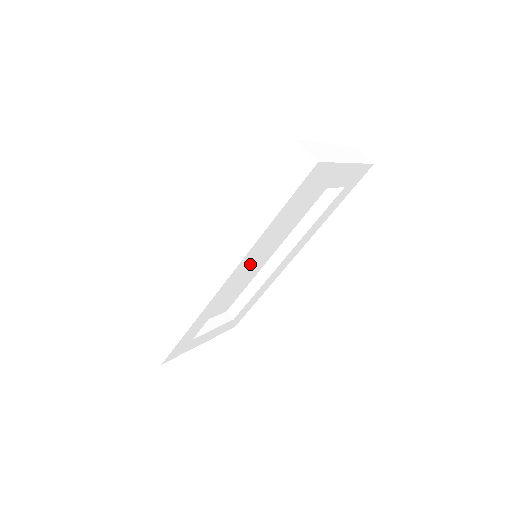
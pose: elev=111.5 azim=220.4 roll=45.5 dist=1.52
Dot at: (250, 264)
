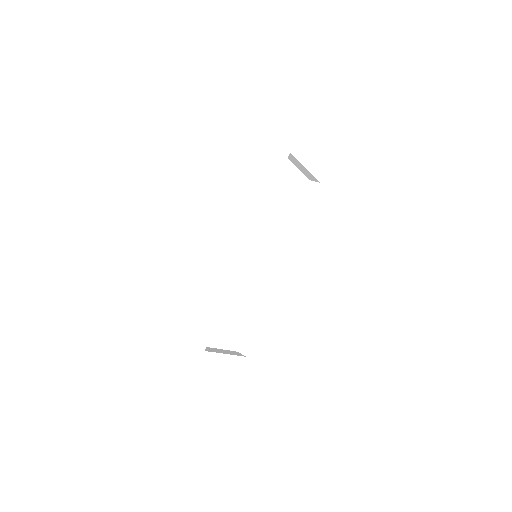
Dot at: (251, 236)
